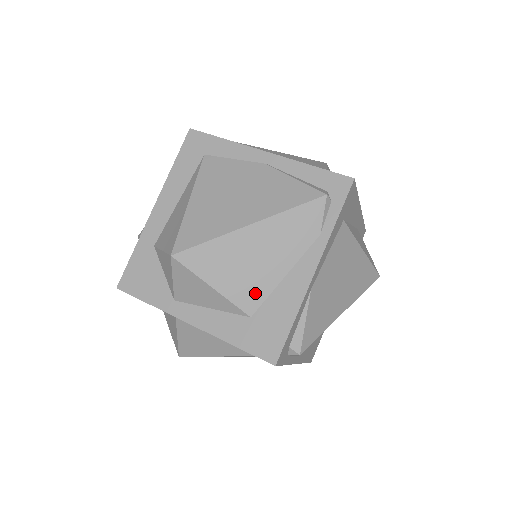
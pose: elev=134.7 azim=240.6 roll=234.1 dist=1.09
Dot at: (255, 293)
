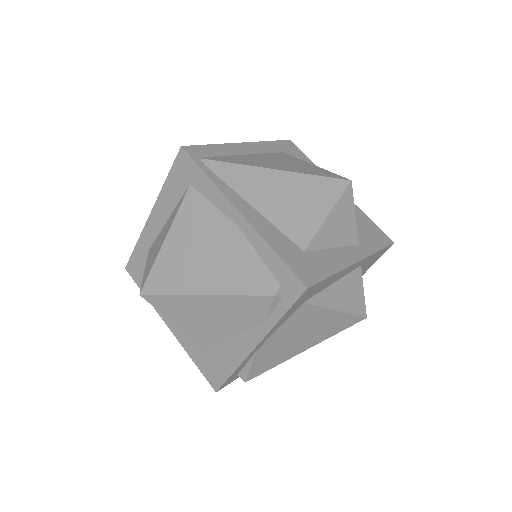
Dot at: (209, 338)
